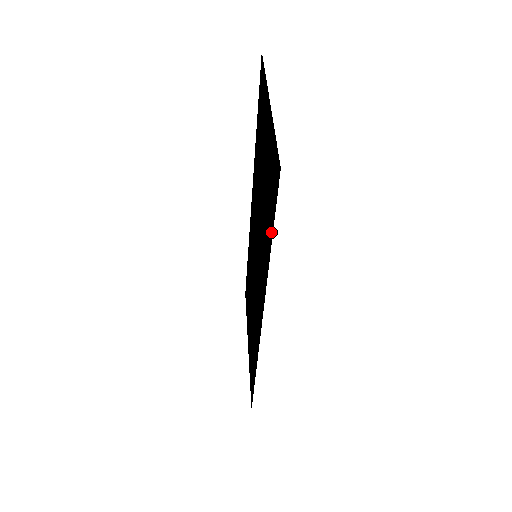
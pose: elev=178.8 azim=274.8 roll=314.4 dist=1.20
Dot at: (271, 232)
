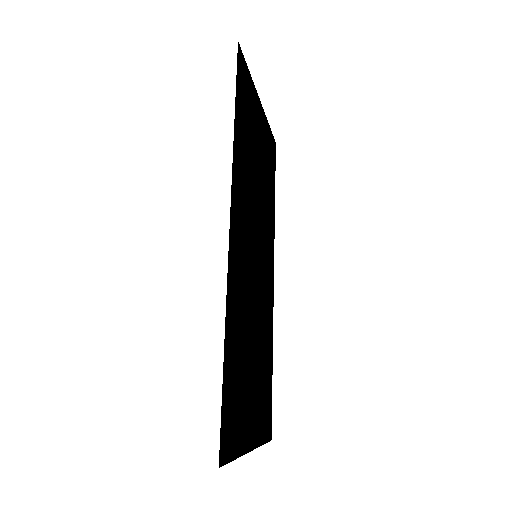
Dot at: (236, 102)
